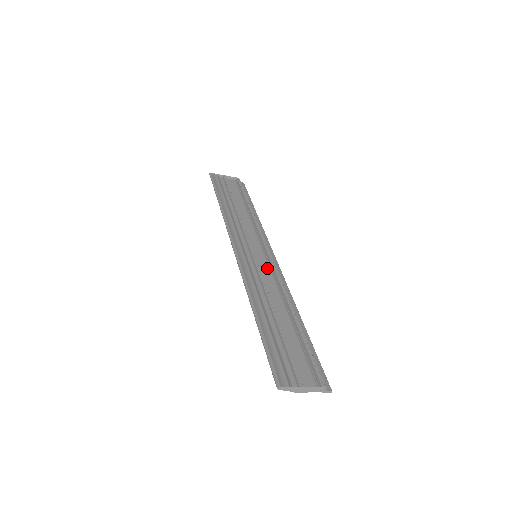
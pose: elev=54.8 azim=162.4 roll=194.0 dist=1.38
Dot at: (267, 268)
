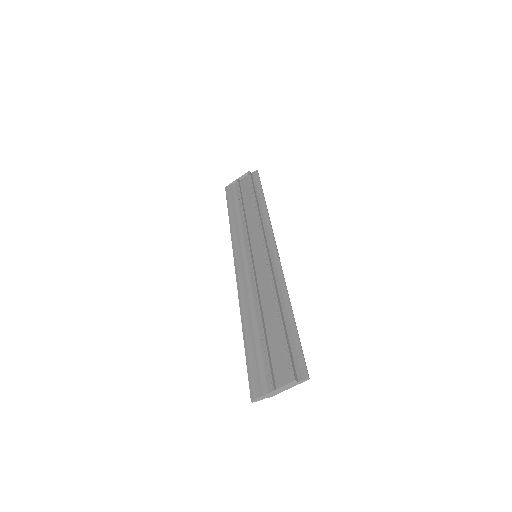
Dot at: (264, 264)
